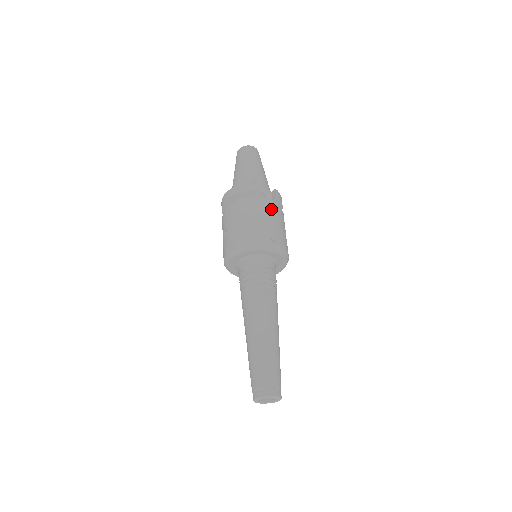
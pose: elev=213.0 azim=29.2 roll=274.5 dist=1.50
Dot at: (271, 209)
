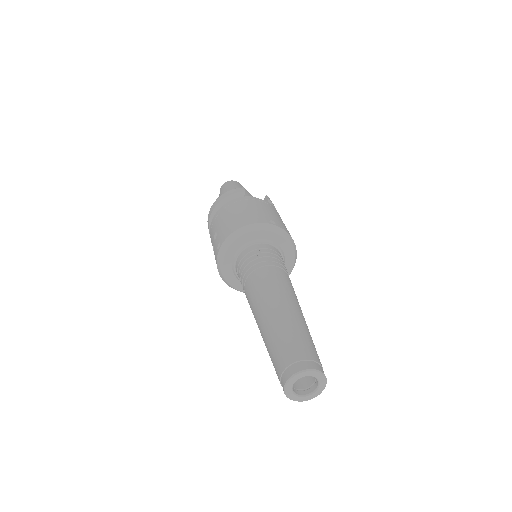
Dot at: (265, 203)
